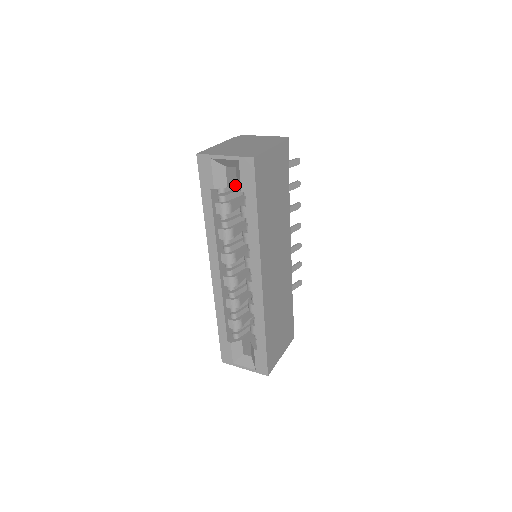
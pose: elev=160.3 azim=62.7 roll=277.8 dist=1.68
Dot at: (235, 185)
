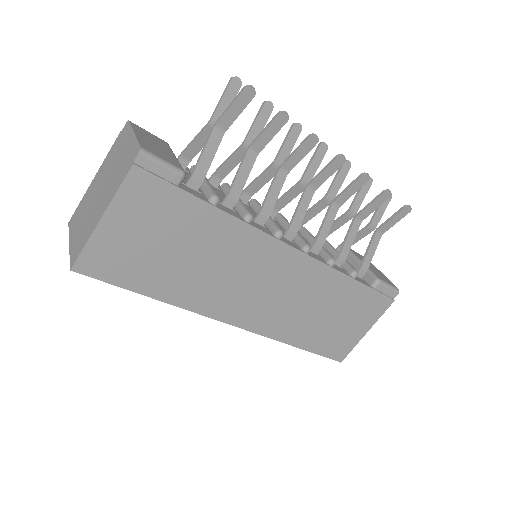
Dot at: occluded
